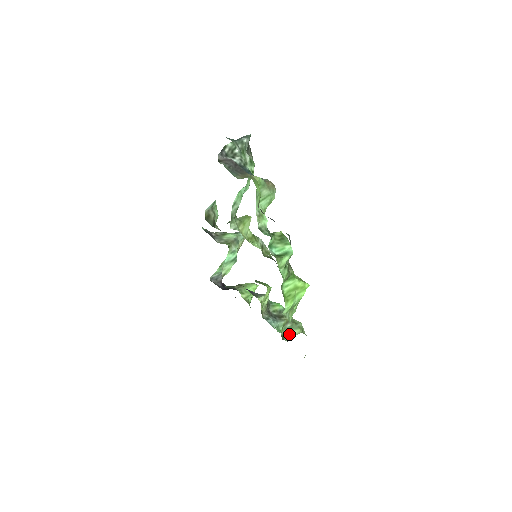
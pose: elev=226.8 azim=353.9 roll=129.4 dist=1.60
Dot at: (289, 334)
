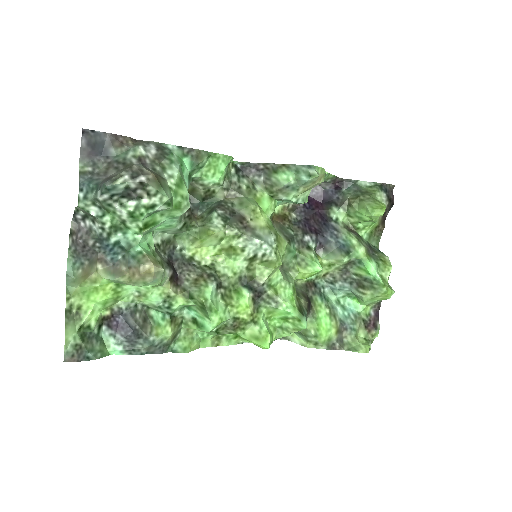
Dot at: (296, 336)
